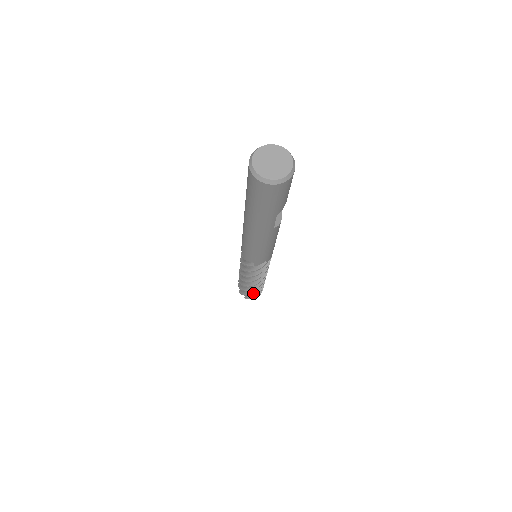
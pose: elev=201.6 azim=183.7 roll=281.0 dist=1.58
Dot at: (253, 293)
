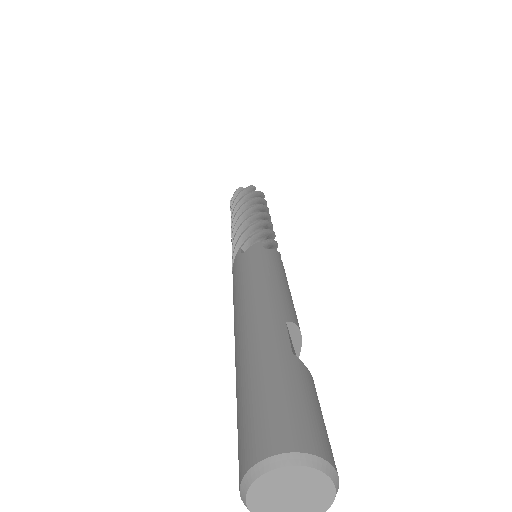
Dot at: occluded
